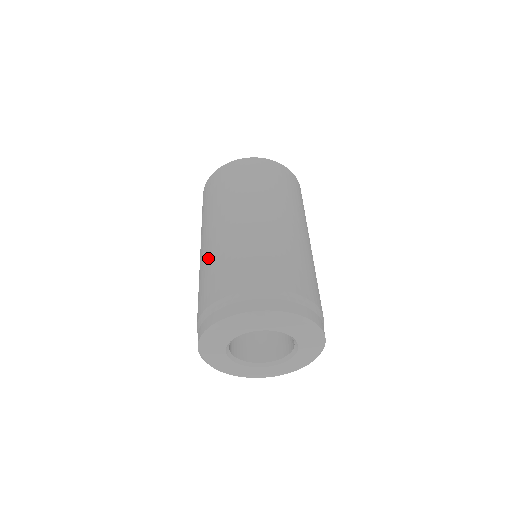
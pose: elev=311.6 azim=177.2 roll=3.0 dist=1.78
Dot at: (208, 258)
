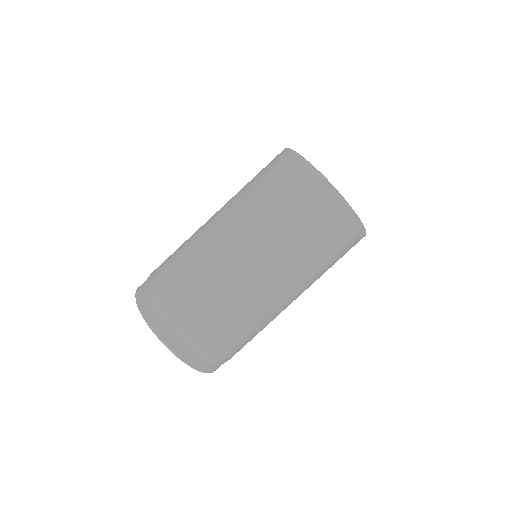
Dot at: occluded
